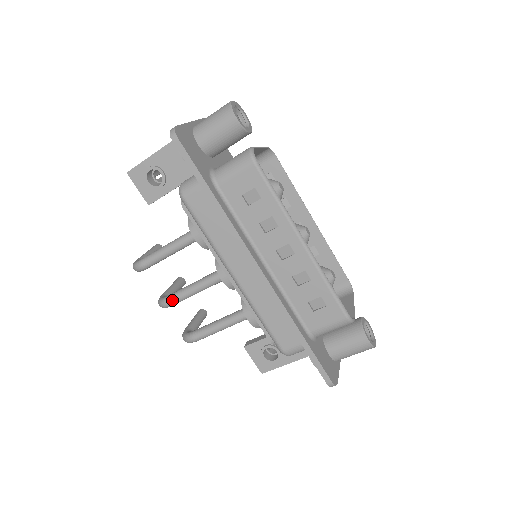
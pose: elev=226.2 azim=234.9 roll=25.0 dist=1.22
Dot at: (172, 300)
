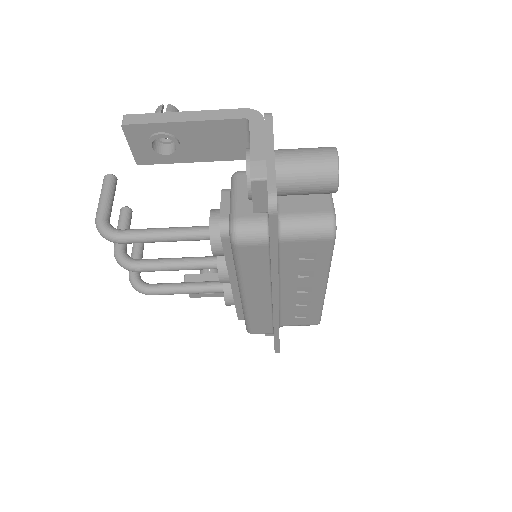
Dot at: (143, 270)
